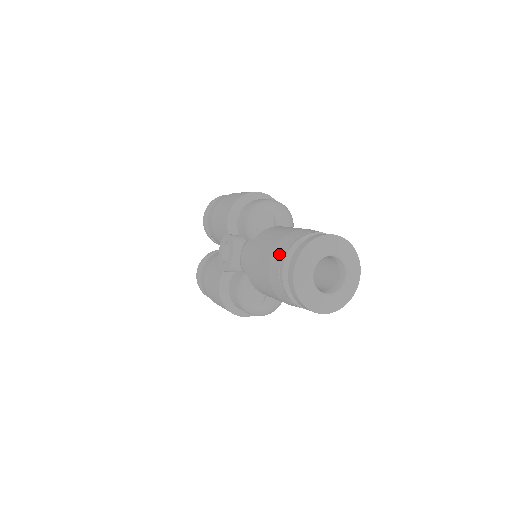
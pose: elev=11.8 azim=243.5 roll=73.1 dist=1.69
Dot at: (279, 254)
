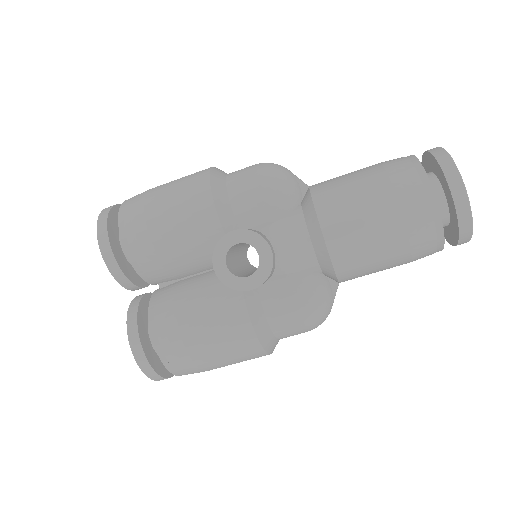
Dot at: (414, 188)
